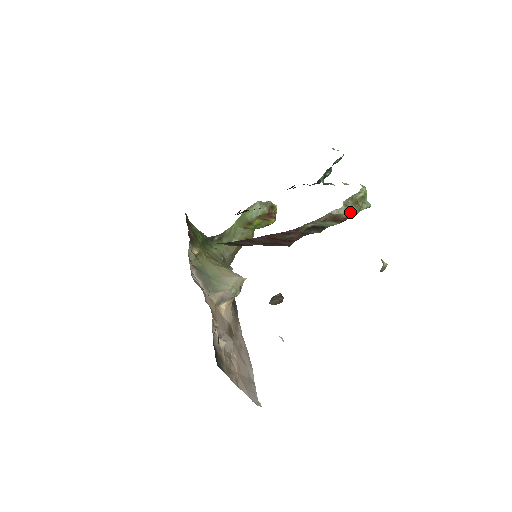
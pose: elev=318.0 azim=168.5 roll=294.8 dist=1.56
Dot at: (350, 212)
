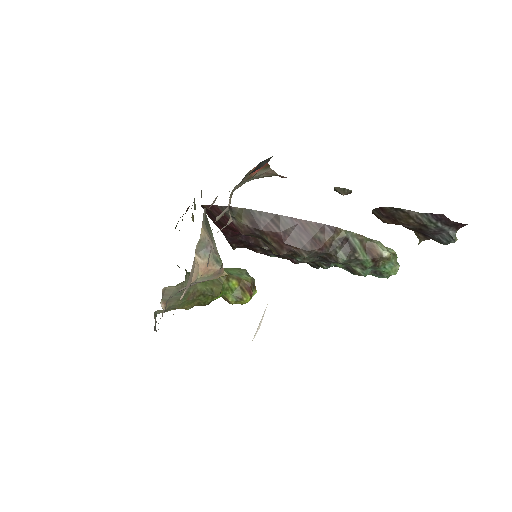
Dot at: (387, 250)
